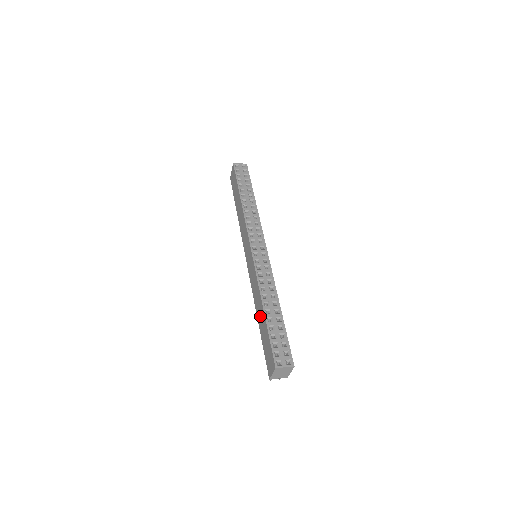
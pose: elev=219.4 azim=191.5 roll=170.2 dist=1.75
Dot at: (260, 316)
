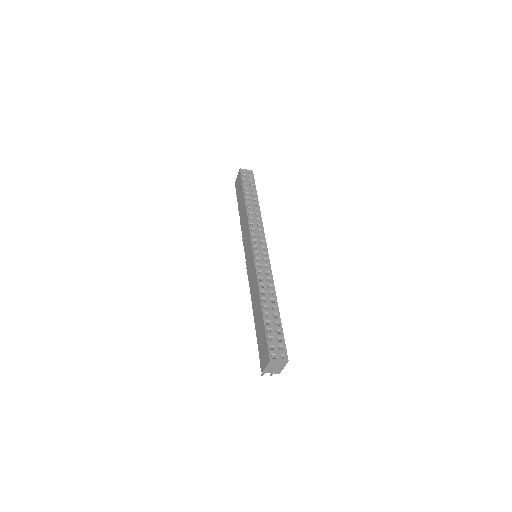
Dot at: (257, 312)
